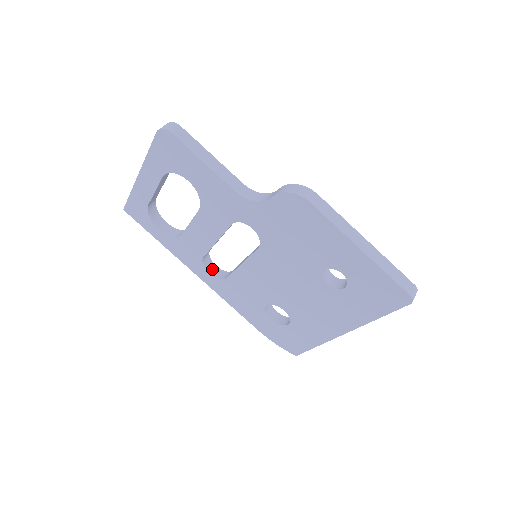
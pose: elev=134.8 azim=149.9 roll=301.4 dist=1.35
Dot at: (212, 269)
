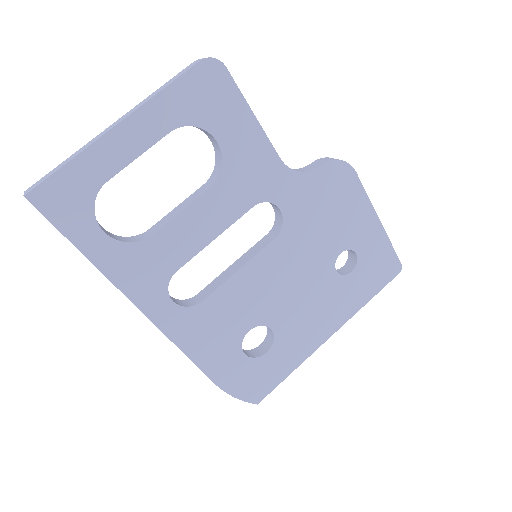
Dot at: (170, 297)
